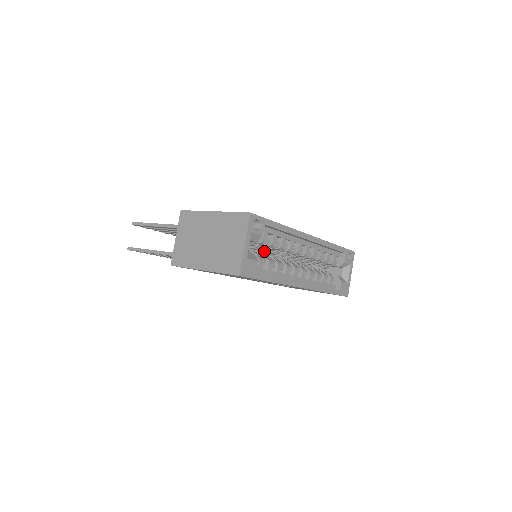
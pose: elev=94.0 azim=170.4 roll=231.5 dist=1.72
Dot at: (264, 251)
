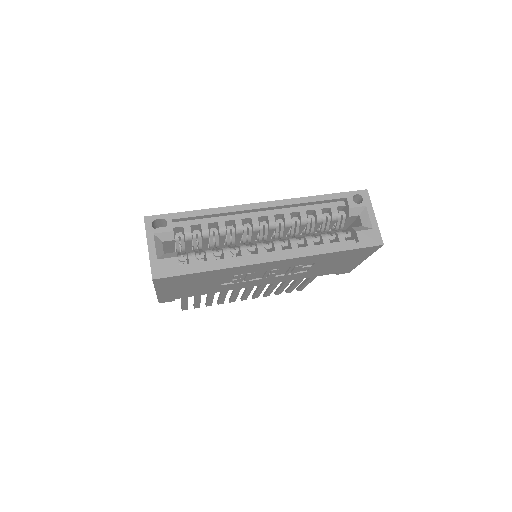
Dot at: (215, 245)
